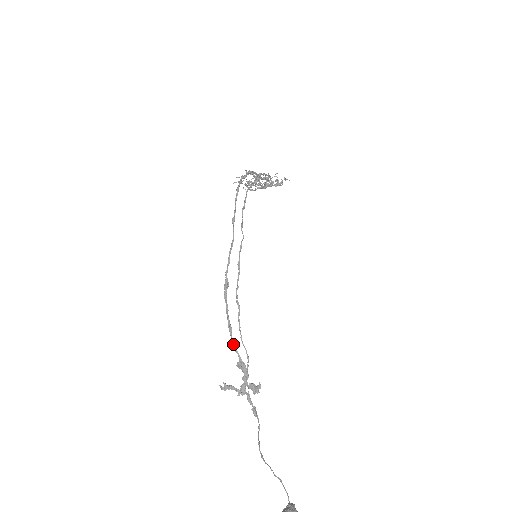
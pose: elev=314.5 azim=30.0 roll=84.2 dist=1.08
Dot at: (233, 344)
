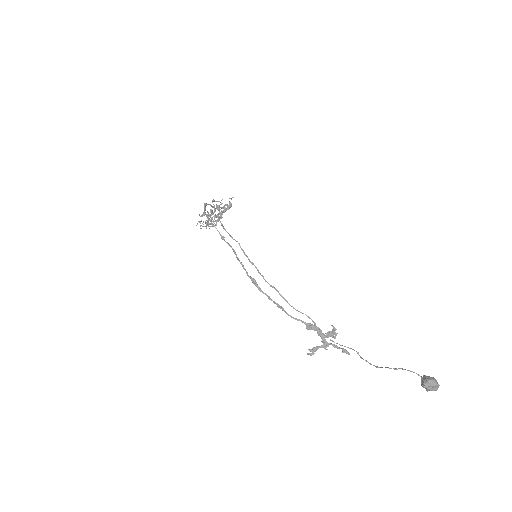
Dot at: (292, 317)
